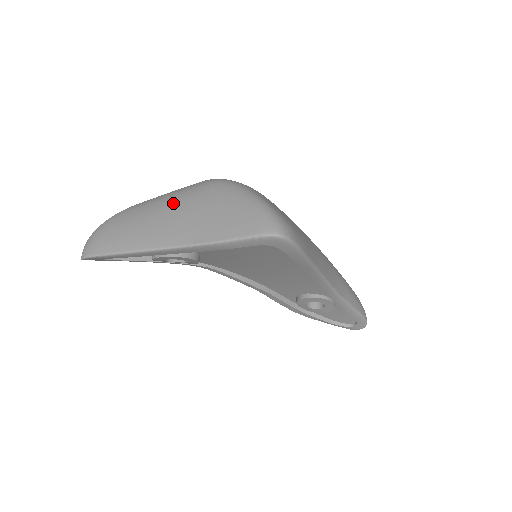
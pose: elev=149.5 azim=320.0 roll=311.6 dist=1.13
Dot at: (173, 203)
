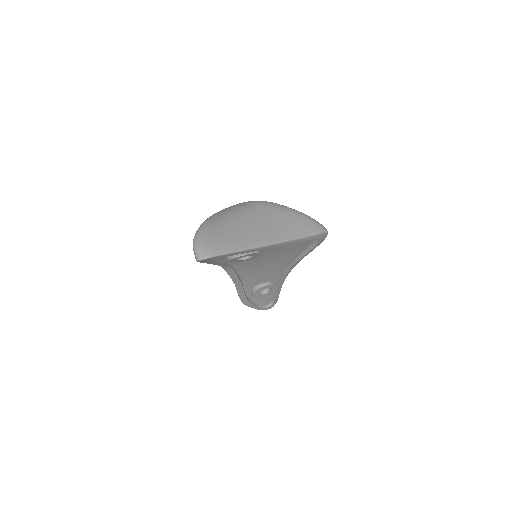
Dot at: (248, 216)
